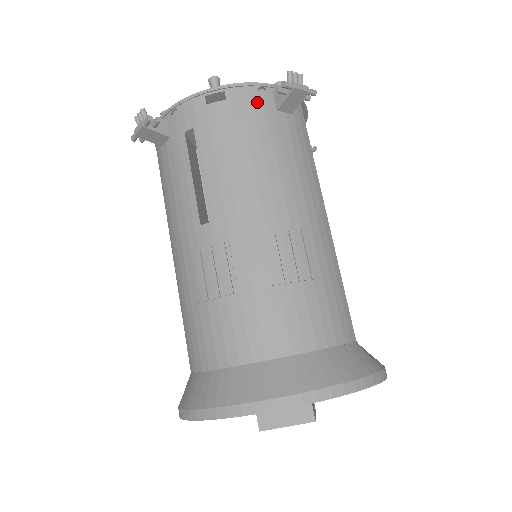
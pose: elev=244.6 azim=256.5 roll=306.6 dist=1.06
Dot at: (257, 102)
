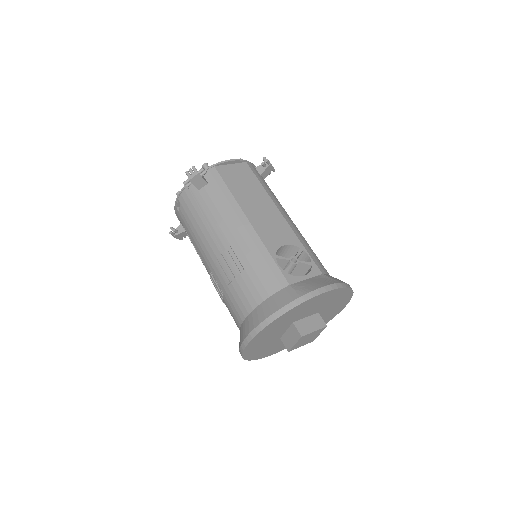
Dot at: (189, 195)
